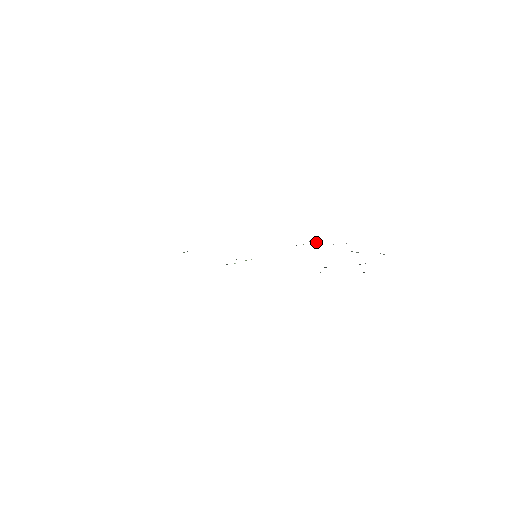
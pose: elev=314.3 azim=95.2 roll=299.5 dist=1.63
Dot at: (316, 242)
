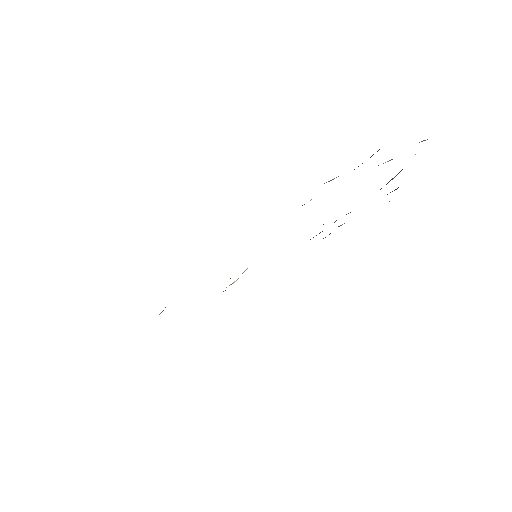
Dot at: occluded
